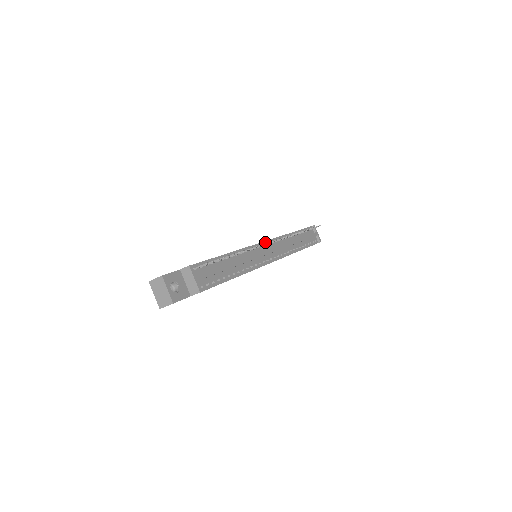
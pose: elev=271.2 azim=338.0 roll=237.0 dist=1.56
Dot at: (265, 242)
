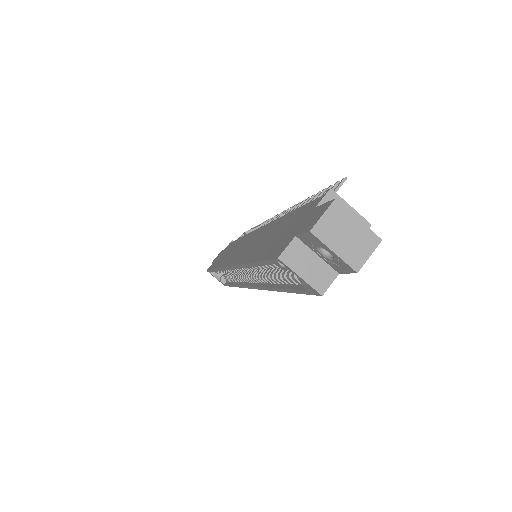
Dot at: occluded
